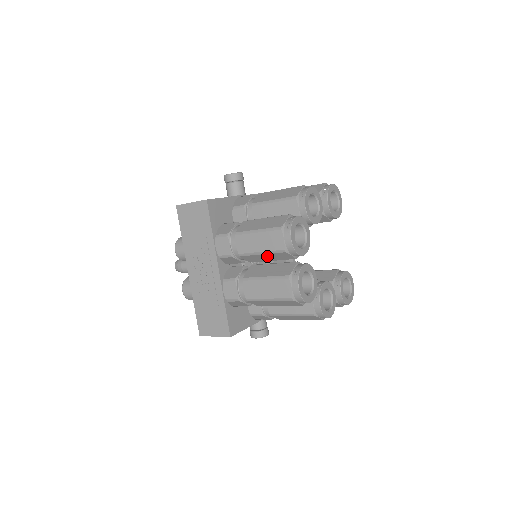
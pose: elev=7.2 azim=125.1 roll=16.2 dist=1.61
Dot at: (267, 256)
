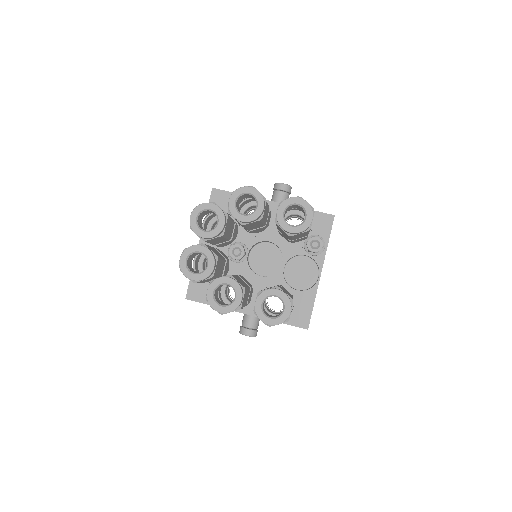
Dot at: occluded
